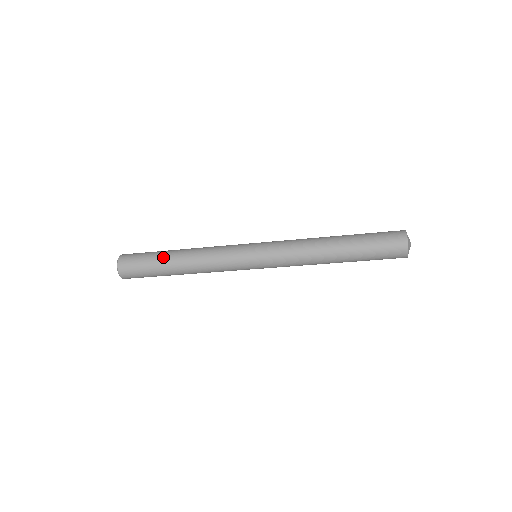
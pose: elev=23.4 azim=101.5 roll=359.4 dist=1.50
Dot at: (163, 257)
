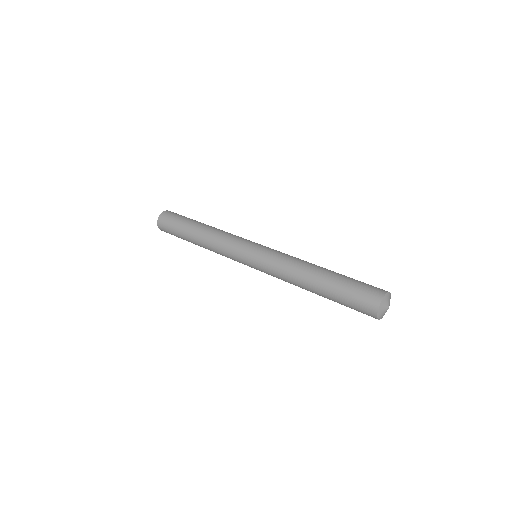
Dot at: (186, 231)
